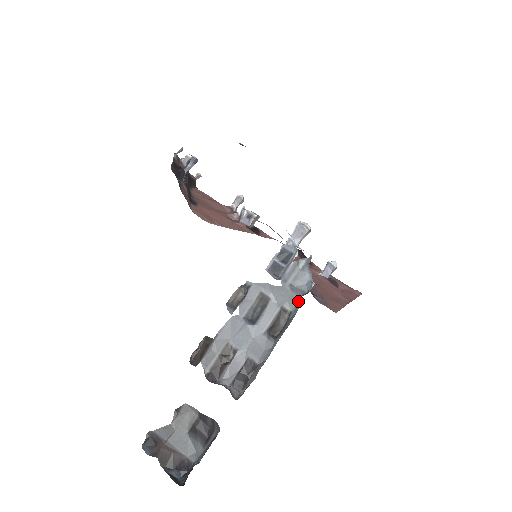
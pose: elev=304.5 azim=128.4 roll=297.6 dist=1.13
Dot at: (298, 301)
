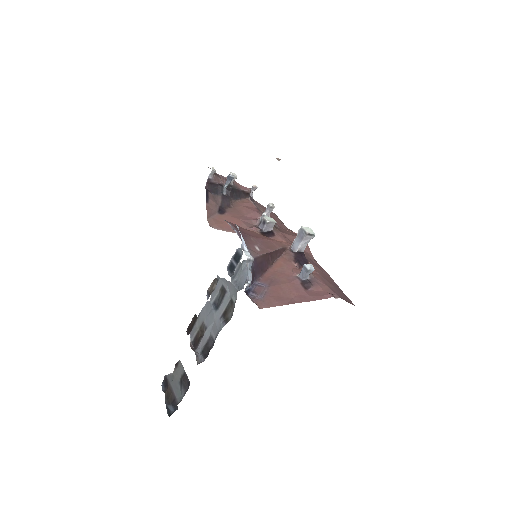
Dot at: occluded
